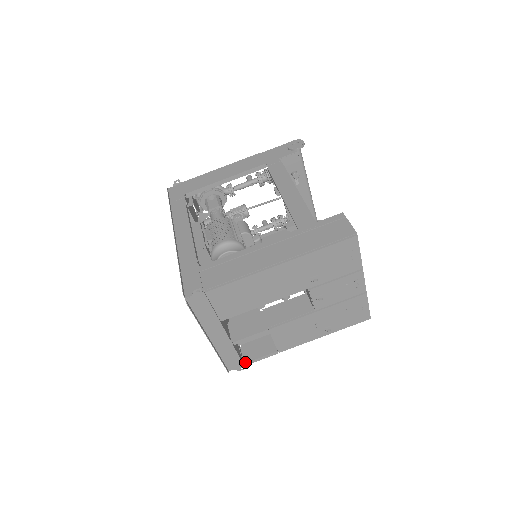
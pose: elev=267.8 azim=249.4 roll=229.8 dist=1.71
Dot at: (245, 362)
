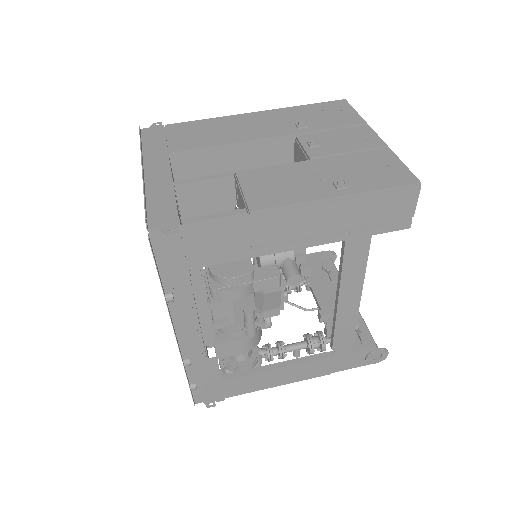
Dot at: (184, 229)
